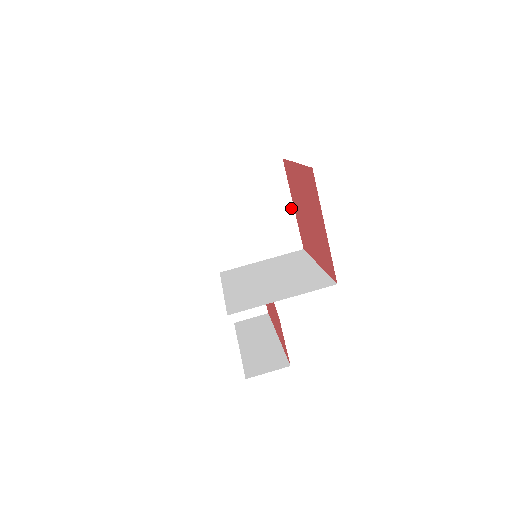
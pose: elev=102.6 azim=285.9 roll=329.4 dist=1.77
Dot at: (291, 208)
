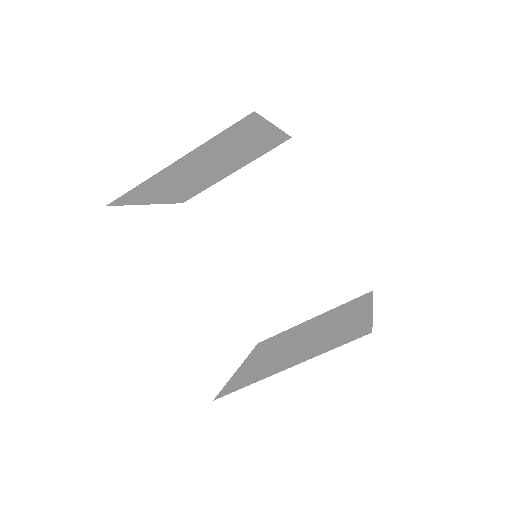
Dot at: (273, 130)
